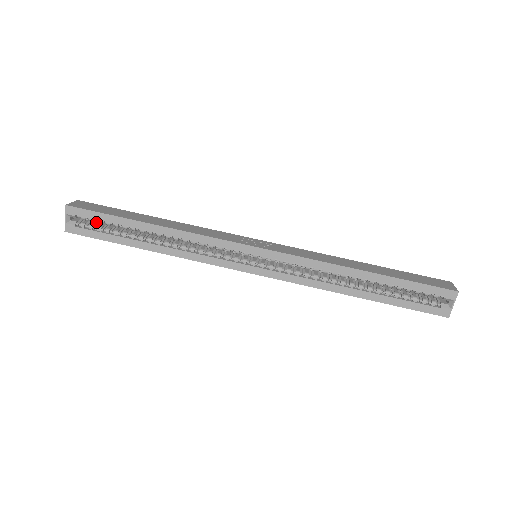
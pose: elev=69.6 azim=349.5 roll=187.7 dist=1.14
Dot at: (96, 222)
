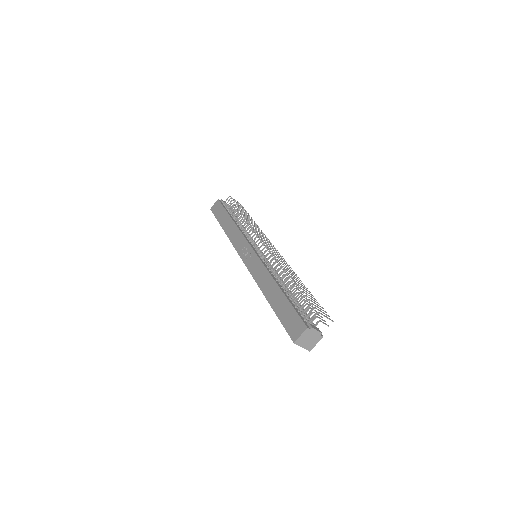
Dot at: occluded
